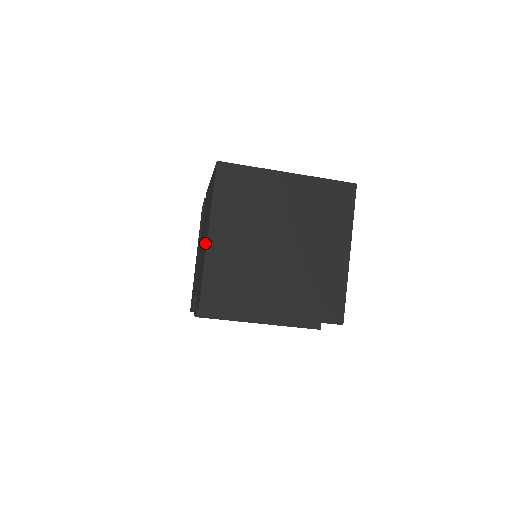
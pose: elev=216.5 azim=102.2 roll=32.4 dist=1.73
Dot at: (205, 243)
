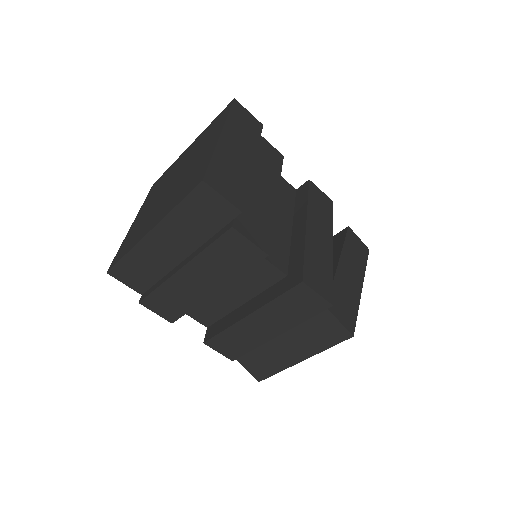
Dot at: occluded
